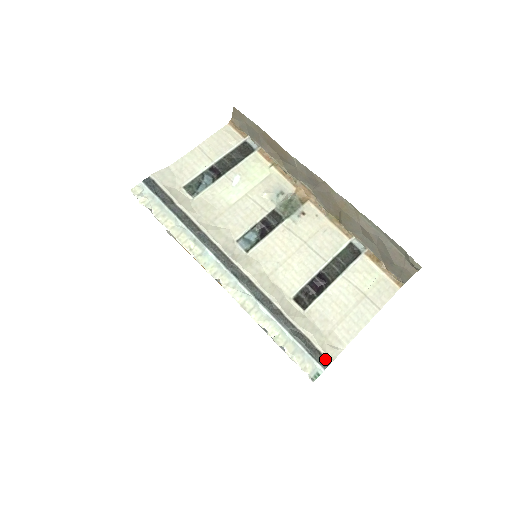
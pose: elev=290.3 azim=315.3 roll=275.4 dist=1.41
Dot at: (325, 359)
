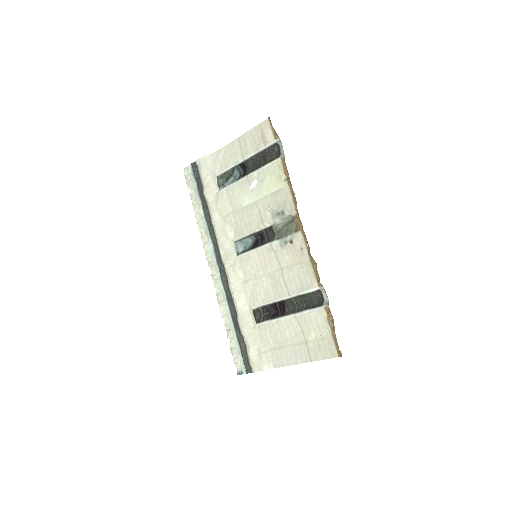
Dot at: (250, 367)
